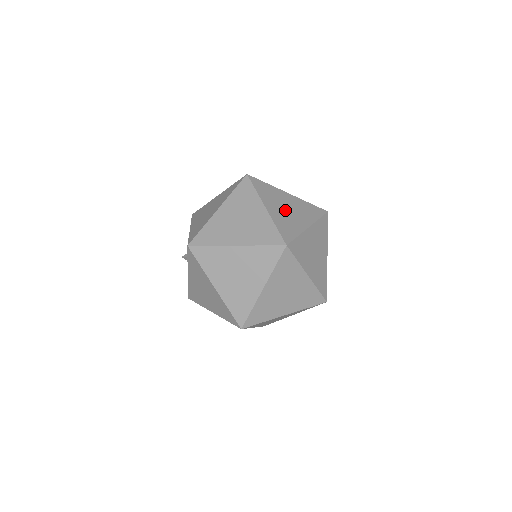
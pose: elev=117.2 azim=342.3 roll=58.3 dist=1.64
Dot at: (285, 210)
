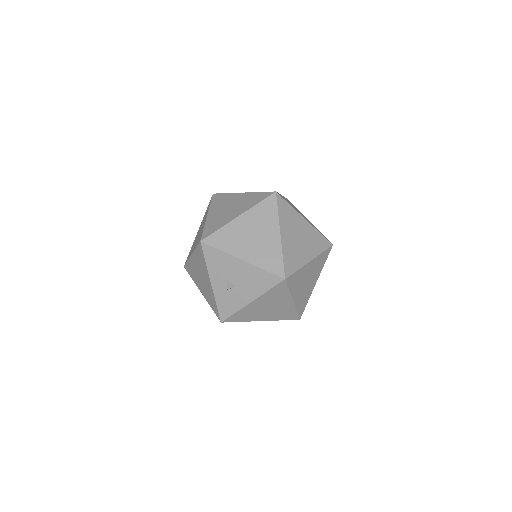
Dot at: (301, 214)
